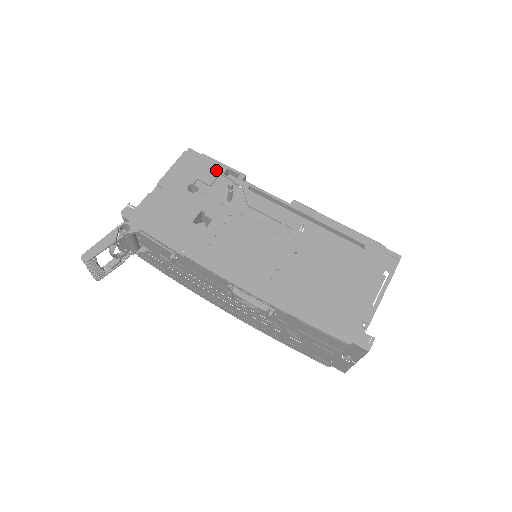
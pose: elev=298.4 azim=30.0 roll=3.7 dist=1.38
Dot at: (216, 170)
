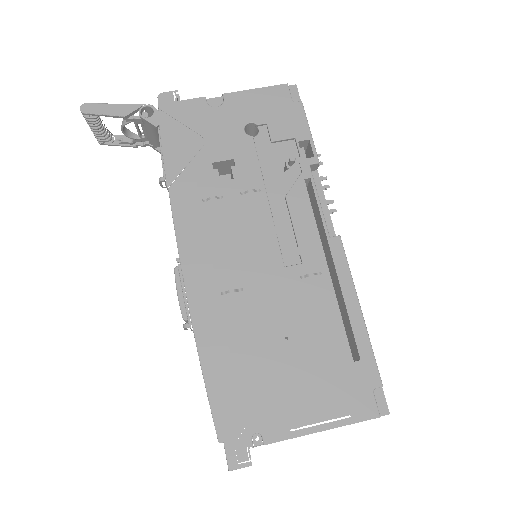
Dot at: (295, 131)
